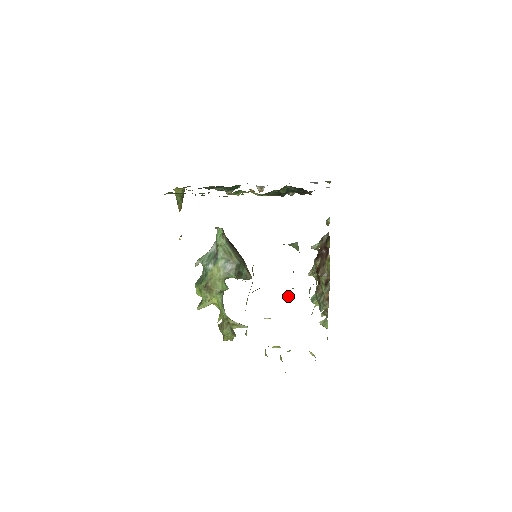
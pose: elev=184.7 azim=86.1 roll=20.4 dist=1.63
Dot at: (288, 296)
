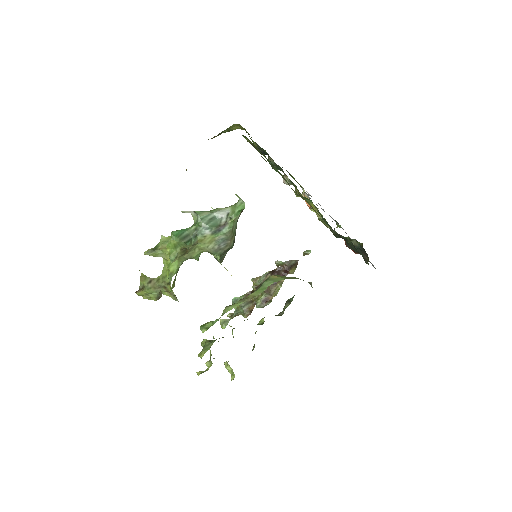
Dot at: occluded
